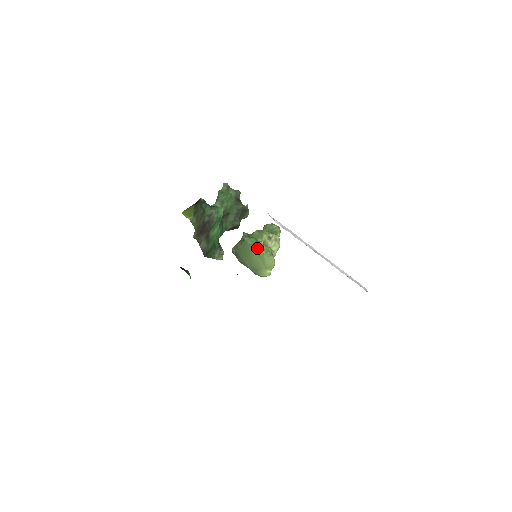
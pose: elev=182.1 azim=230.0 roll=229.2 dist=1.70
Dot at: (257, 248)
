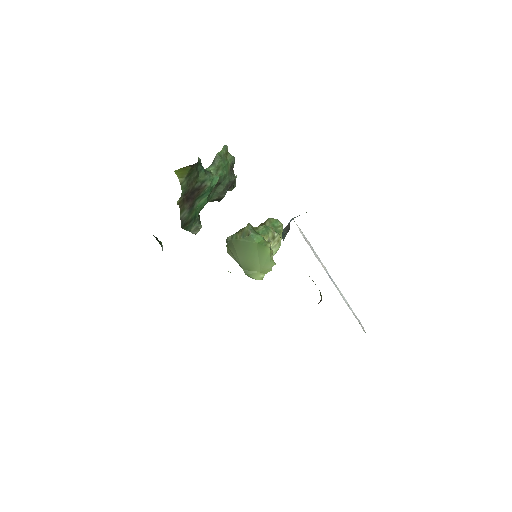
Dot at: (262, 249)
